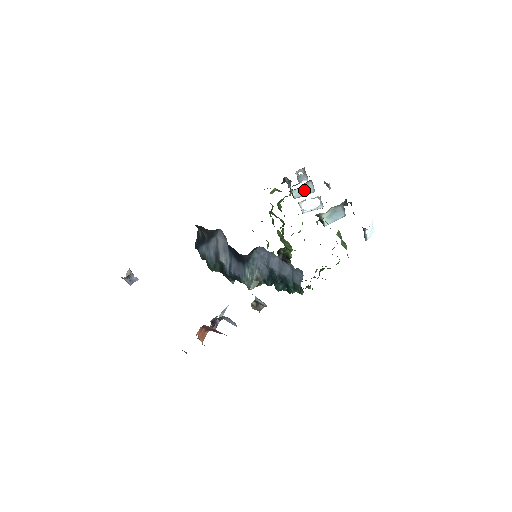
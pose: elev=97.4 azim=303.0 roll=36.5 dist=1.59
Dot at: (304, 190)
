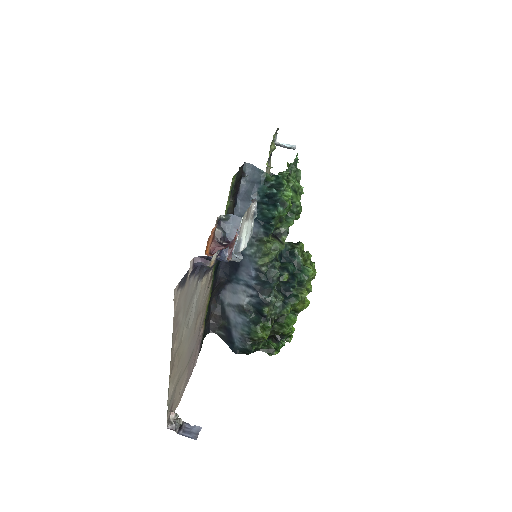
Dot at: occluded
